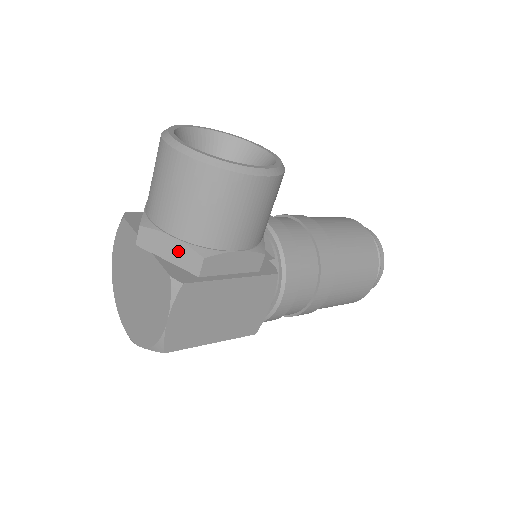
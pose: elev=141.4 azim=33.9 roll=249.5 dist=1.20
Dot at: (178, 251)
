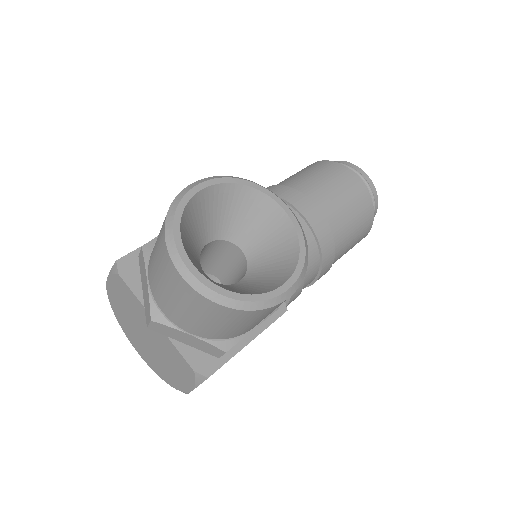
Dot at: (197, 343)
